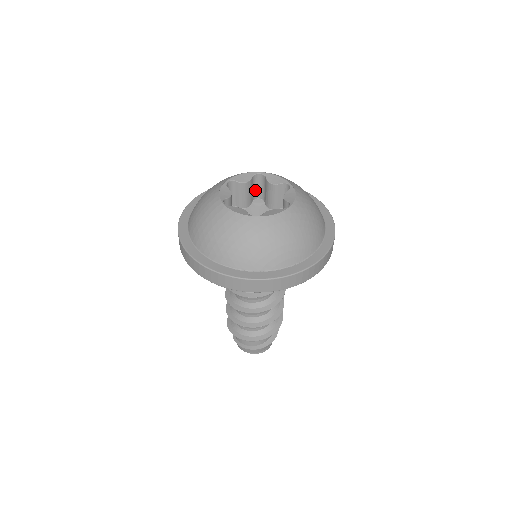
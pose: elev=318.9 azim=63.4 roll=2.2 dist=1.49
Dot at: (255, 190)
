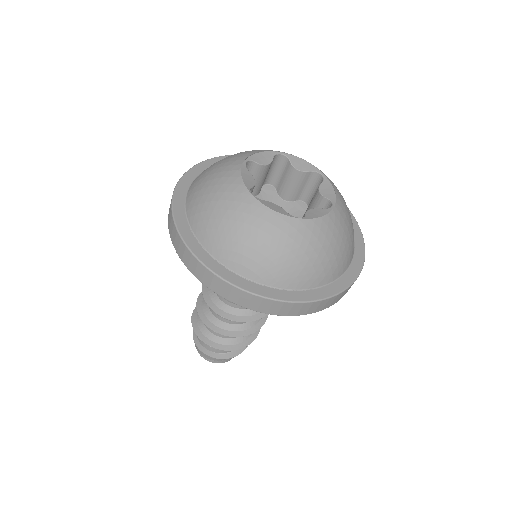
Dot at: (307, 190)
